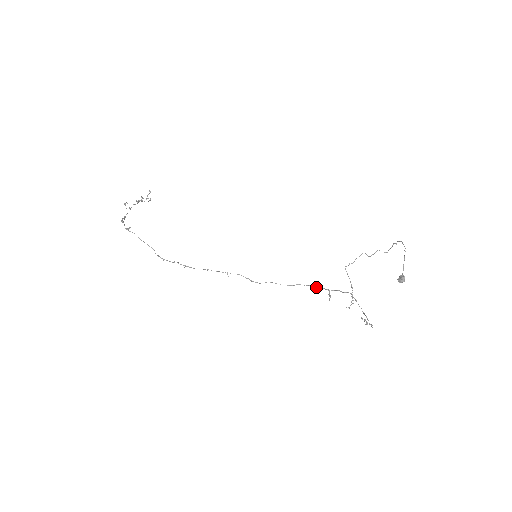
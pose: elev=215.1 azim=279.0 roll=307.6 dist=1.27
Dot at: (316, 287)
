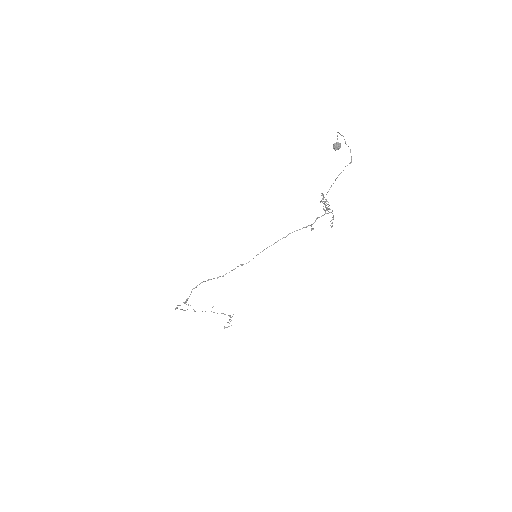
Dot at: occluded
